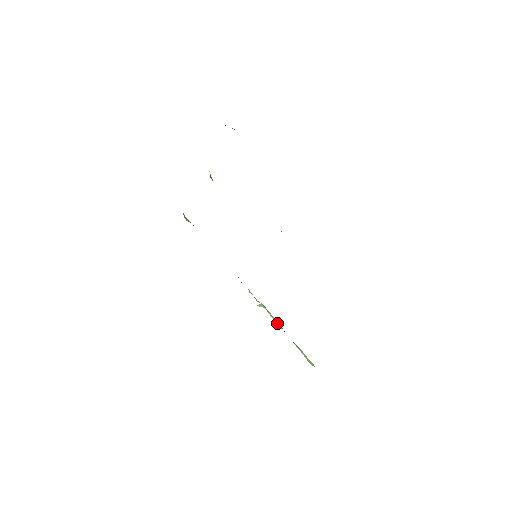
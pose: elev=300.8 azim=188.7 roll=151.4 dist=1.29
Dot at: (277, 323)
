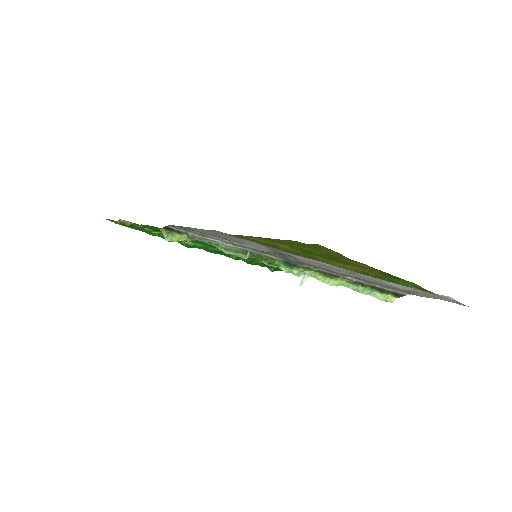
Dot at: (332, 283)
